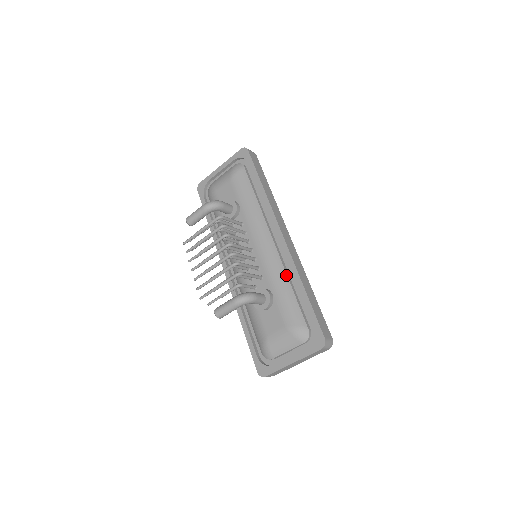
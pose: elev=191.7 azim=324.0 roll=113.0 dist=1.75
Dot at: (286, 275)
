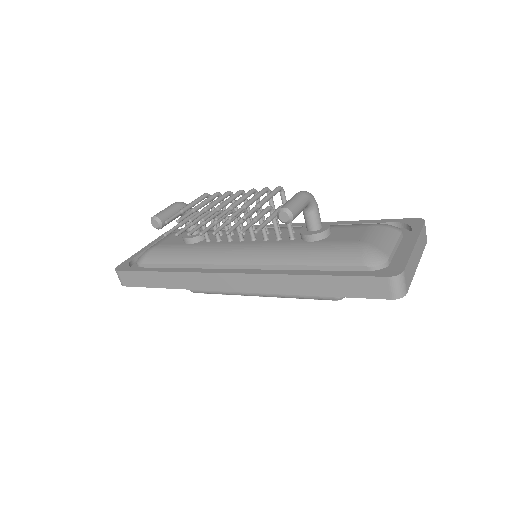
Dot at: occluded
